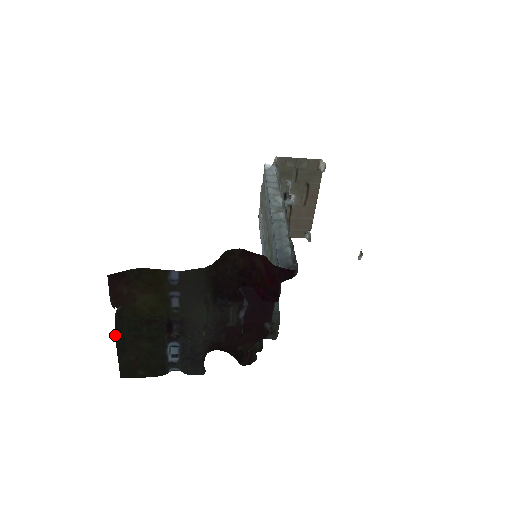
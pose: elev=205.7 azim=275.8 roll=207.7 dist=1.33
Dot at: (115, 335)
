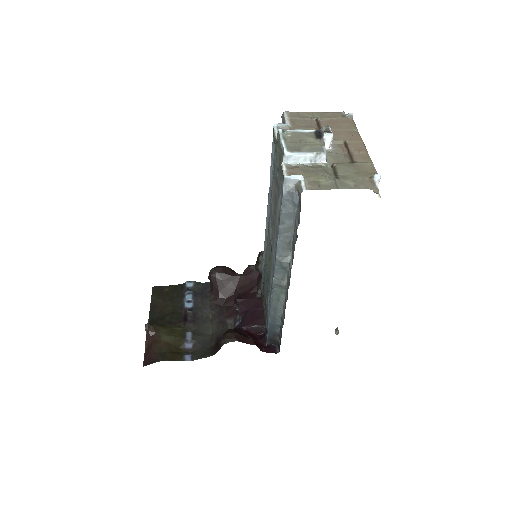
Dot at: (148, 320)
